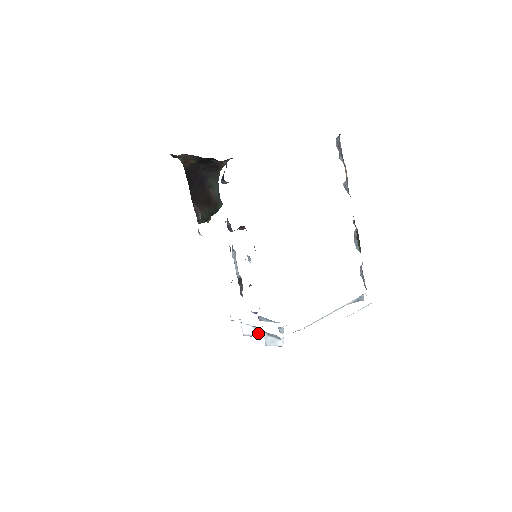
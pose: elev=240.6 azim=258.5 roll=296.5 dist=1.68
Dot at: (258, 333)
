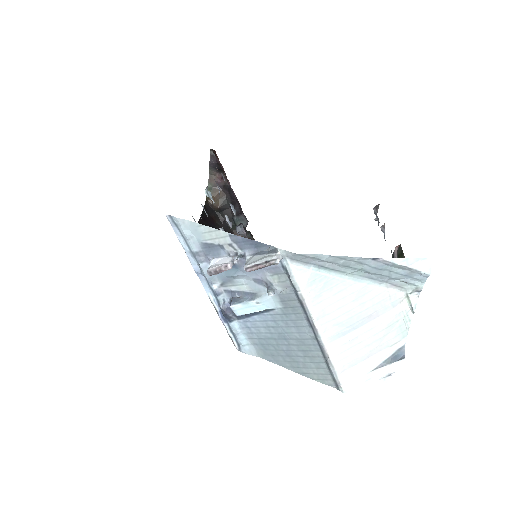
Dot at: (238, 257)
